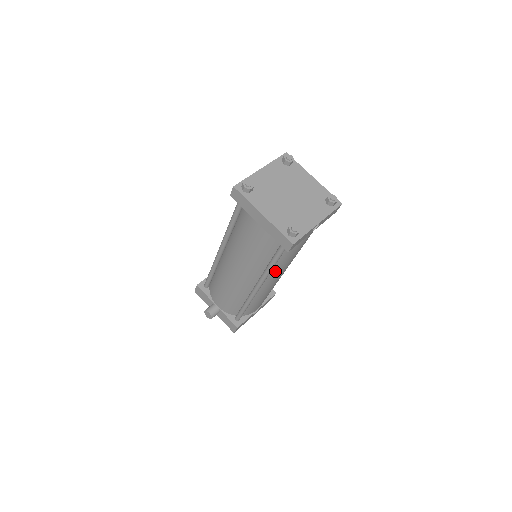
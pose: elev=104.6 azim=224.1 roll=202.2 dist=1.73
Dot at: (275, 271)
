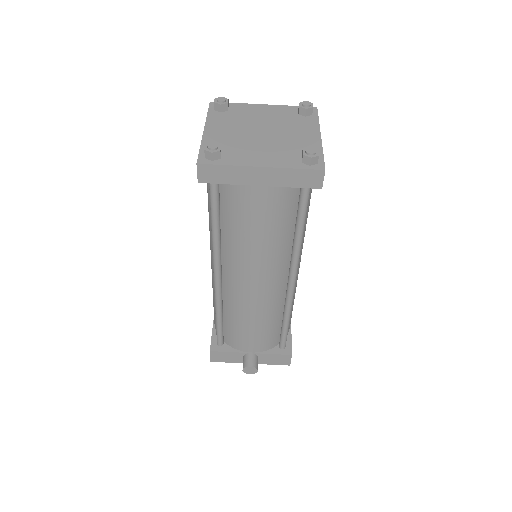
Dot at: occluded
